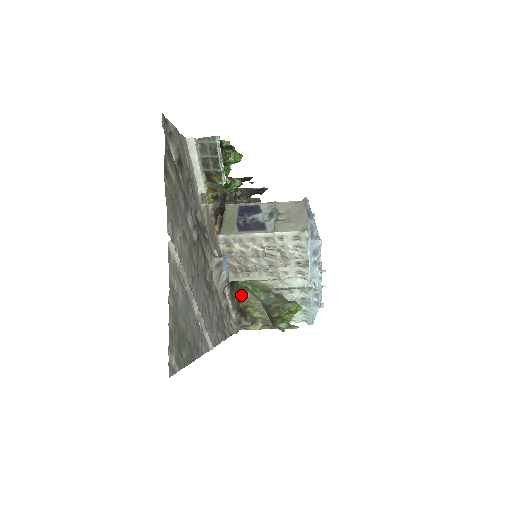
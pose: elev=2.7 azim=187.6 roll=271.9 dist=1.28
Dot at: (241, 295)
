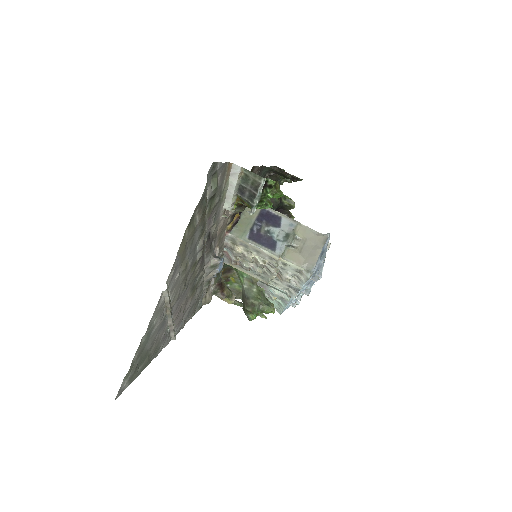
Dot at: (228, 269)
